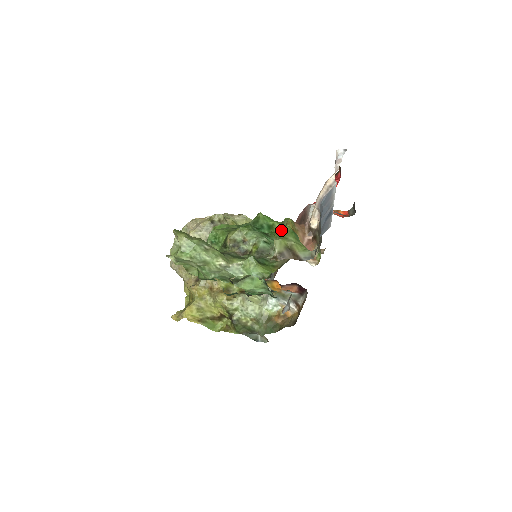
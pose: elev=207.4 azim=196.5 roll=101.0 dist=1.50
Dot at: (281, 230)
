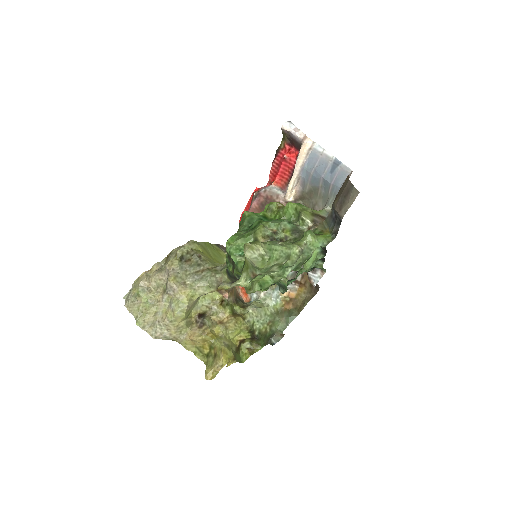
Dot at: (283, 211)
